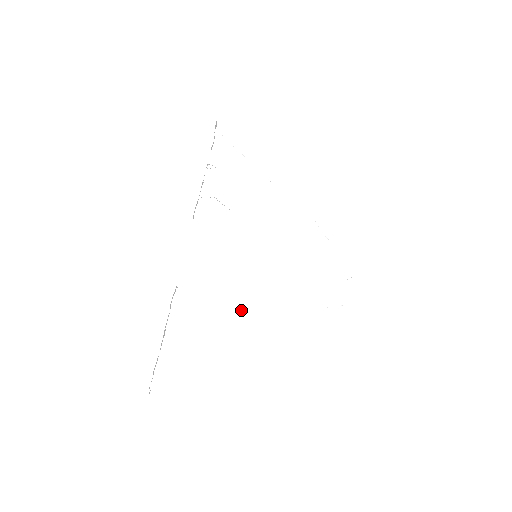
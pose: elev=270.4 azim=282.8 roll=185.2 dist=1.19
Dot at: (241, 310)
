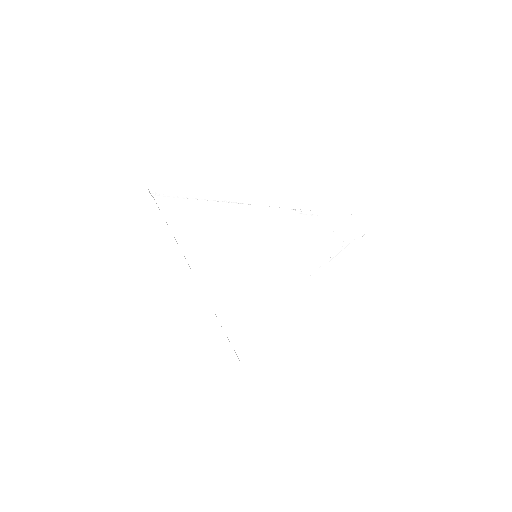
Dot at: occluded
